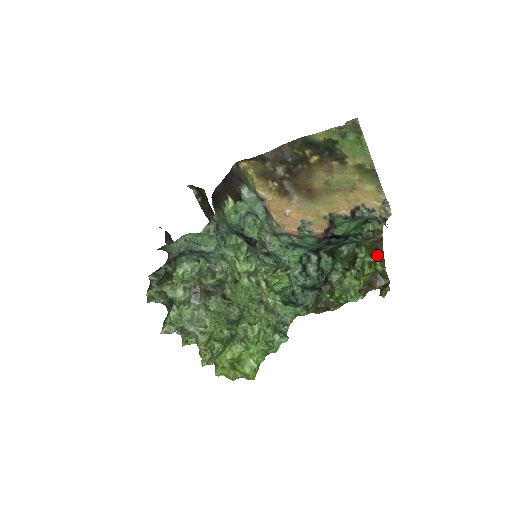
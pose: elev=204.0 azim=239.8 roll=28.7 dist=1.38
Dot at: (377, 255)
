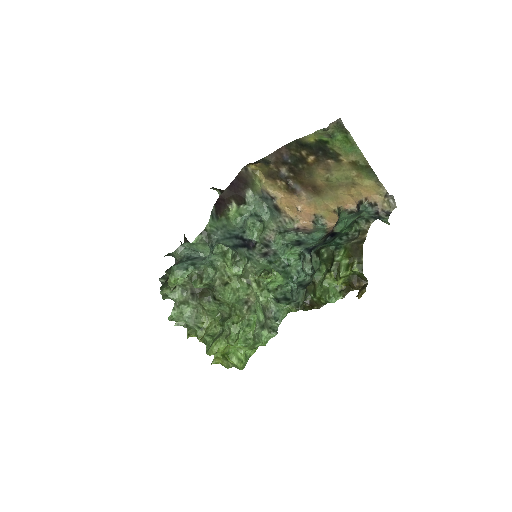
Dot at: (355, 257)
